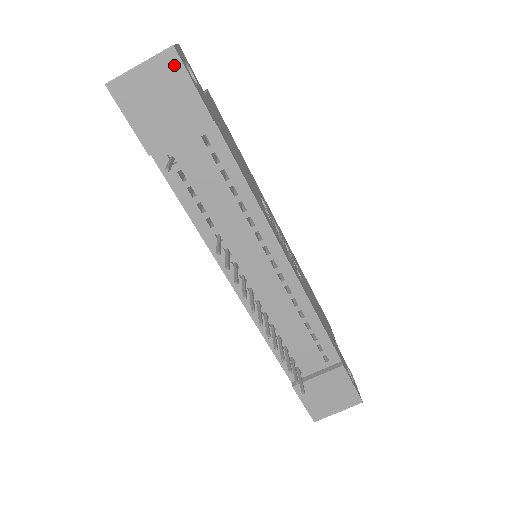
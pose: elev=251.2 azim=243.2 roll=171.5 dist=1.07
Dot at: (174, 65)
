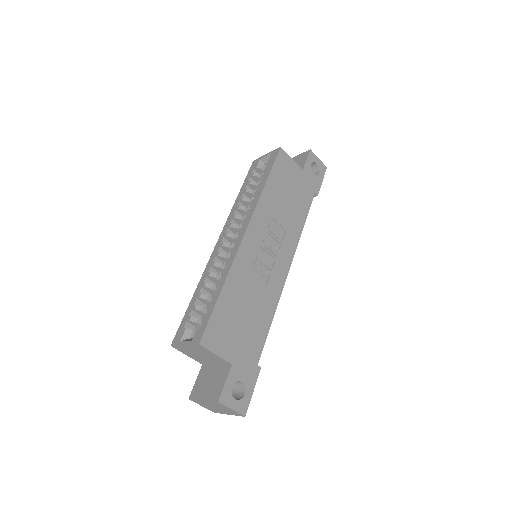
Dot at: (245, 406)
